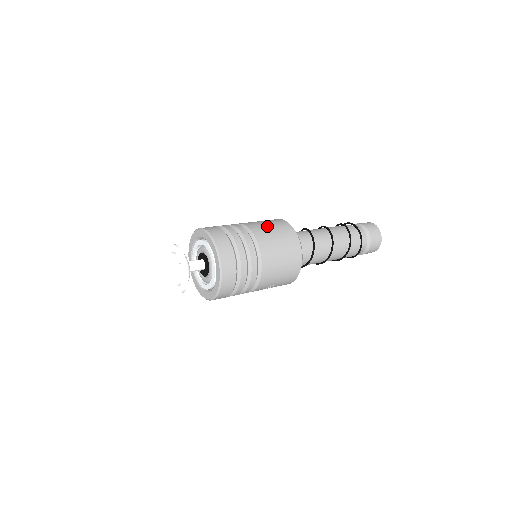
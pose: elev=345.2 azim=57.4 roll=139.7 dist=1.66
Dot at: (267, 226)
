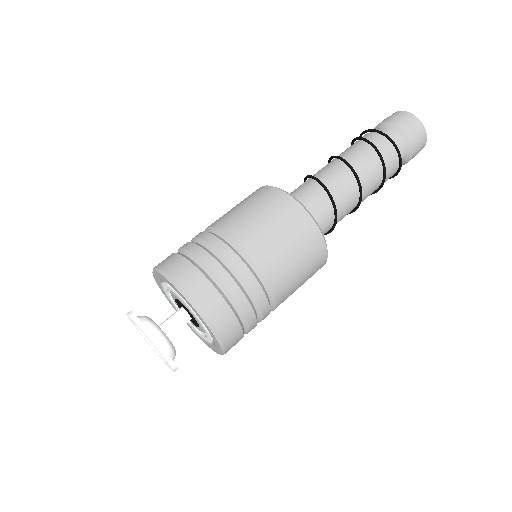
Dot at: (253, 216)
